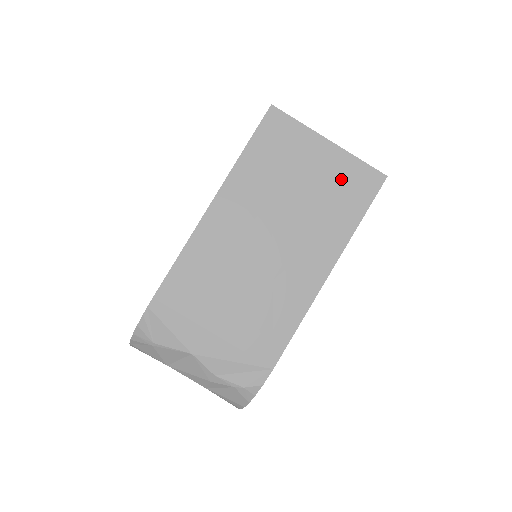
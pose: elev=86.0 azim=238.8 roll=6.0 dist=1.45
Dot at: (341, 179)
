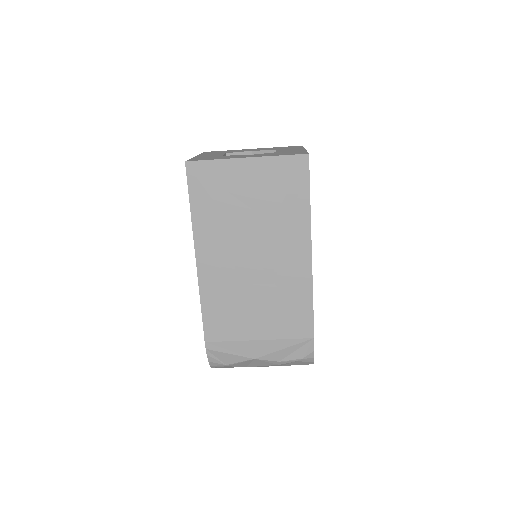
Dot at: (274, 181)
